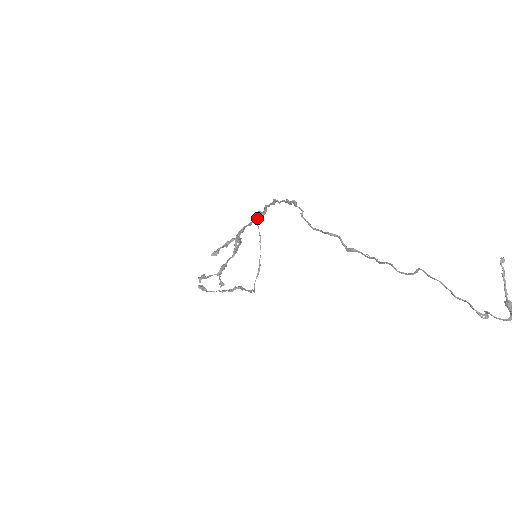
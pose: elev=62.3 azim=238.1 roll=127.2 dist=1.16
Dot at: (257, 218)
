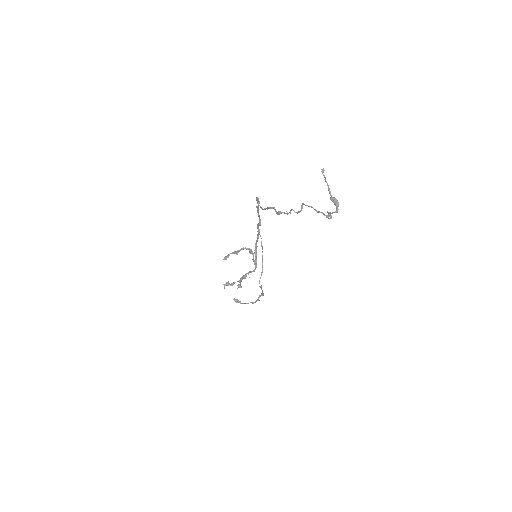
Dot at: (259, 230)
